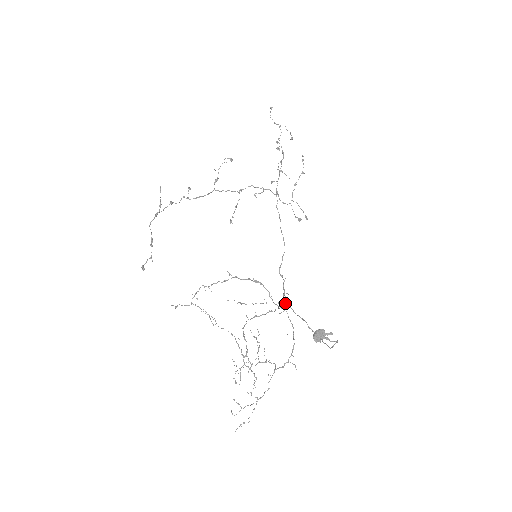
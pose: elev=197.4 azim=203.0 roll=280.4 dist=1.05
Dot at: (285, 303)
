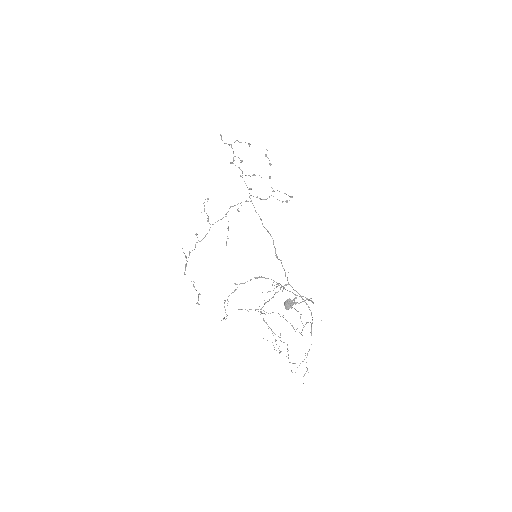
Dot at: occluded
